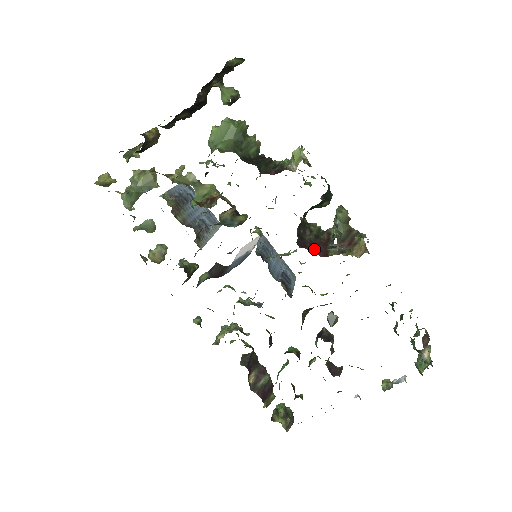
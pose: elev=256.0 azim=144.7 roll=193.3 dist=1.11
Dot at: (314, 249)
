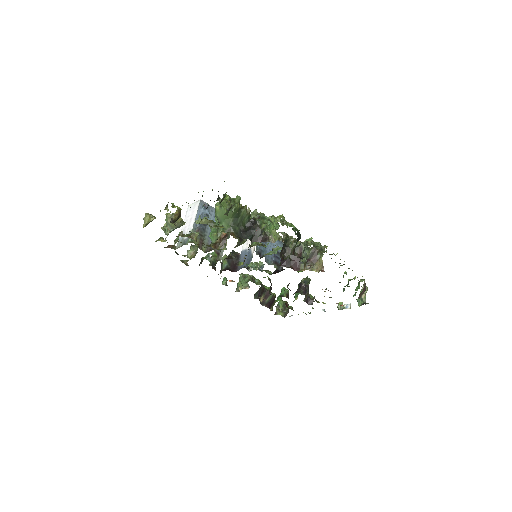
Dot at: (291, 266)
